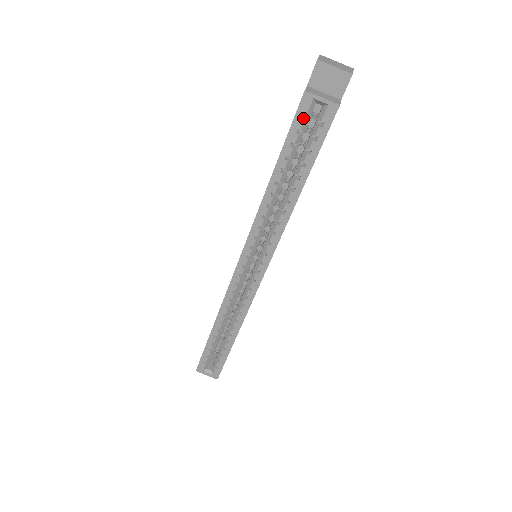
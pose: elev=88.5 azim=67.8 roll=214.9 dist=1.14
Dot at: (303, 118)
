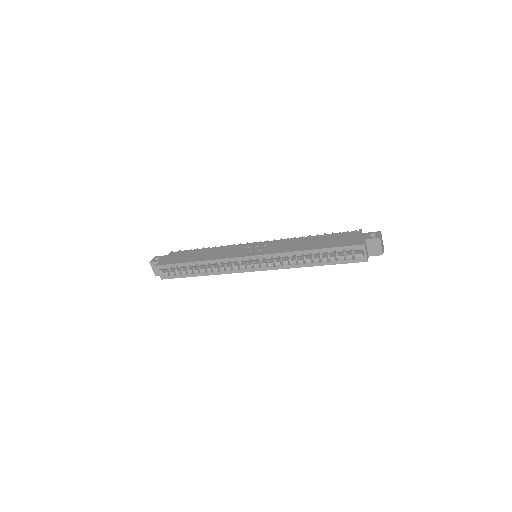
Dot at: (351, 249)
